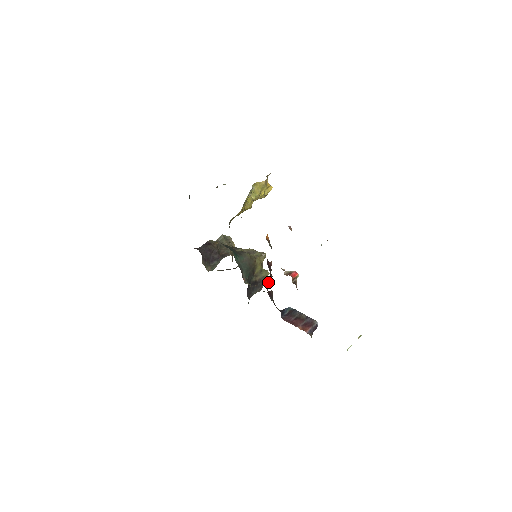
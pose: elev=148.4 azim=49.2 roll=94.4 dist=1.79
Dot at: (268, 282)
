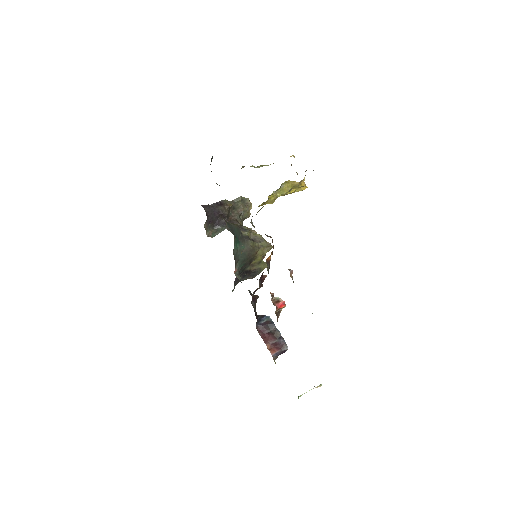
Dot at: (256, 290)
